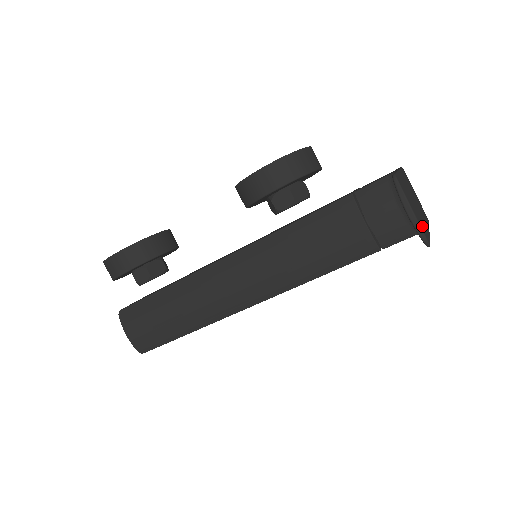
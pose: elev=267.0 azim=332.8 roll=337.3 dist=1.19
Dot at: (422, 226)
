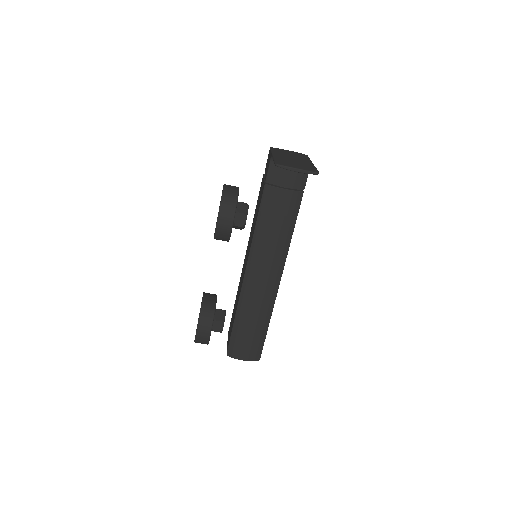
Dot at: (308, 169)
